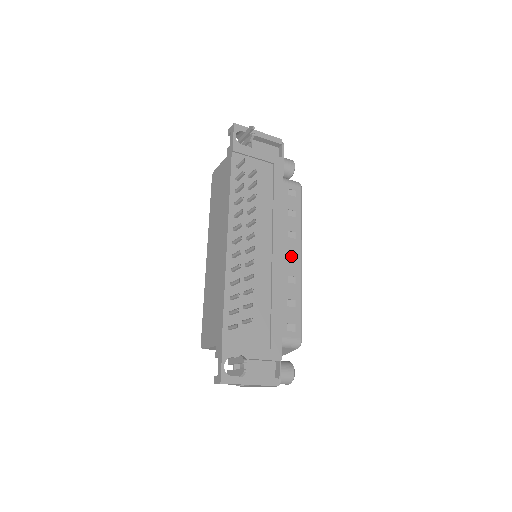
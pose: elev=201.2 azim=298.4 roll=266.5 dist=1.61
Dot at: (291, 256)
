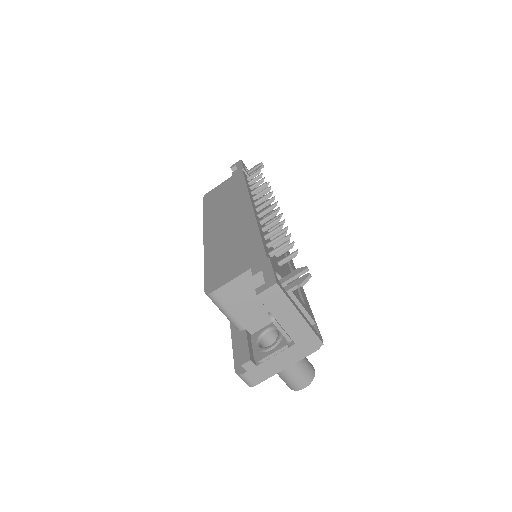
Dot at: occluded
